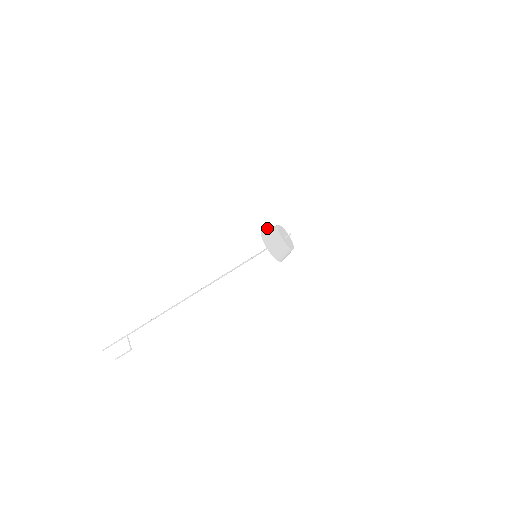
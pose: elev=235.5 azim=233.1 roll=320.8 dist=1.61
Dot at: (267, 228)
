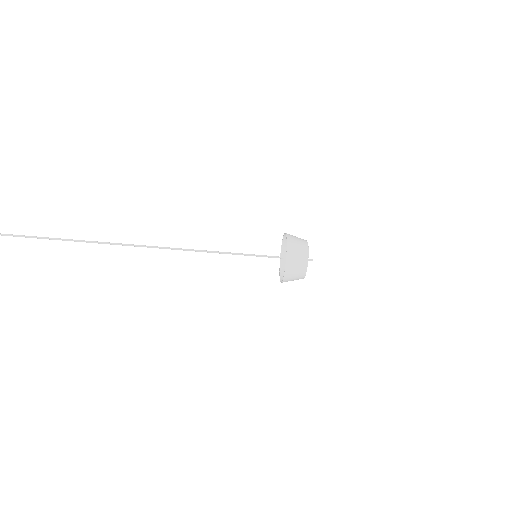
Dot at: occluded
